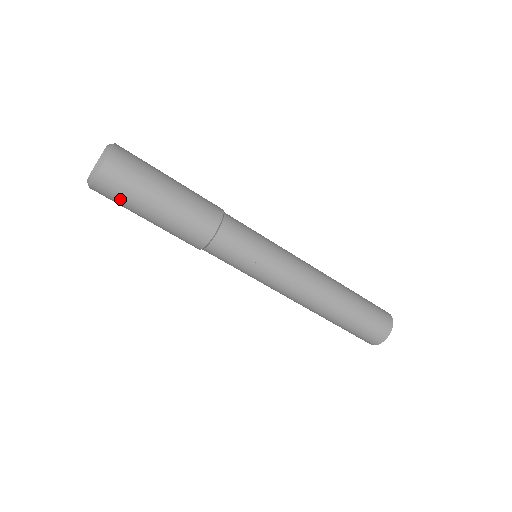
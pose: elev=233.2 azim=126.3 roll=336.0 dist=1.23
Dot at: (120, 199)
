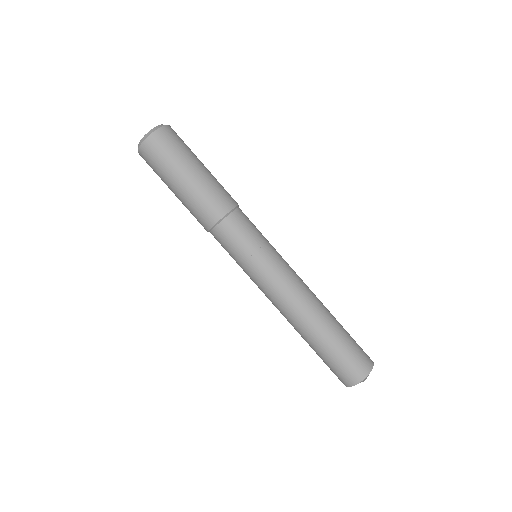
Dot at: (171, 151)
